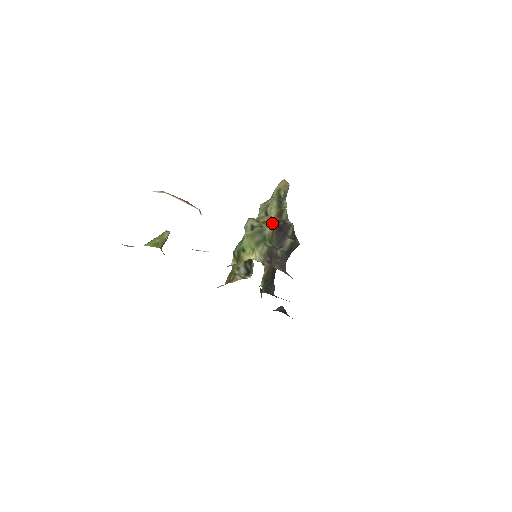
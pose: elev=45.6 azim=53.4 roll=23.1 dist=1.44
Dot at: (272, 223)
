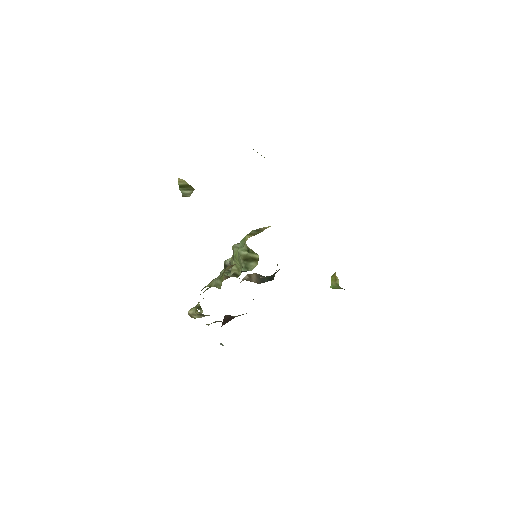
Dot at: occluded
